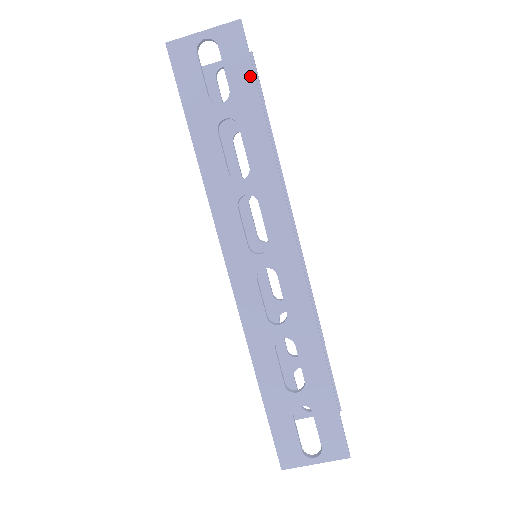
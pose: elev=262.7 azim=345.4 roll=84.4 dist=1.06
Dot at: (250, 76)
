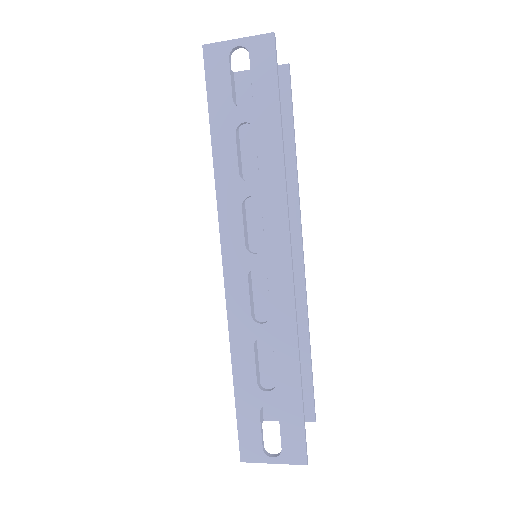
Dot at: (274, 86)
